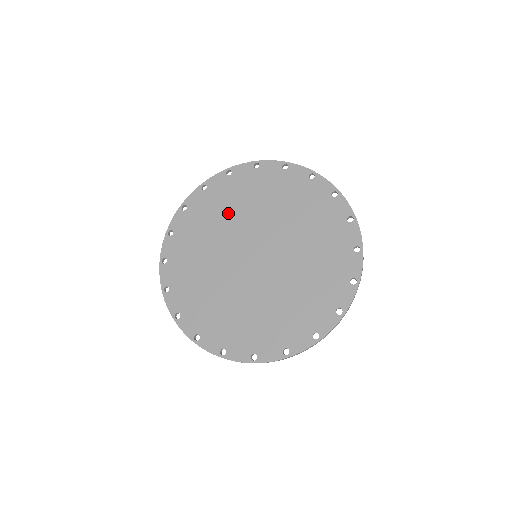
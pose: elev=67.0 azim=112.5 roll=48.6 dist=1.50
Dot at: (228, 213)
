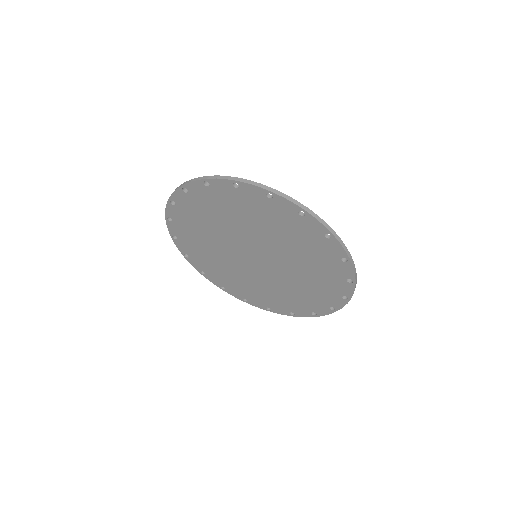
Dot at: (210, 225)
